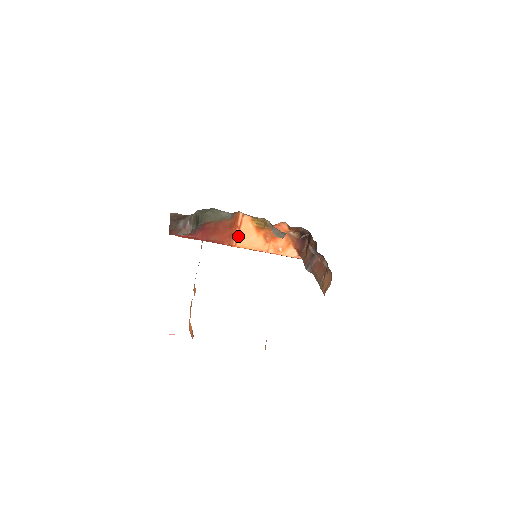
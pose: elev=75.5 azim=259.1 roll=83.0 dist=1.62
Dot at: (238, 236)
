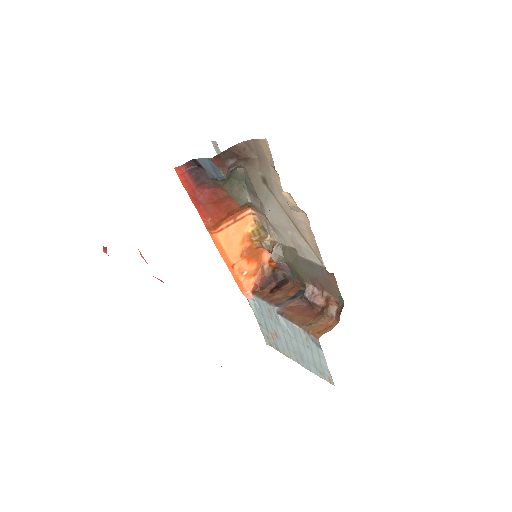
Dot at: (227, 227)
